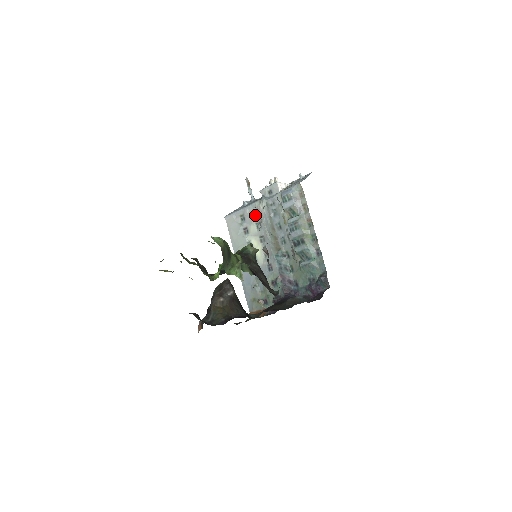
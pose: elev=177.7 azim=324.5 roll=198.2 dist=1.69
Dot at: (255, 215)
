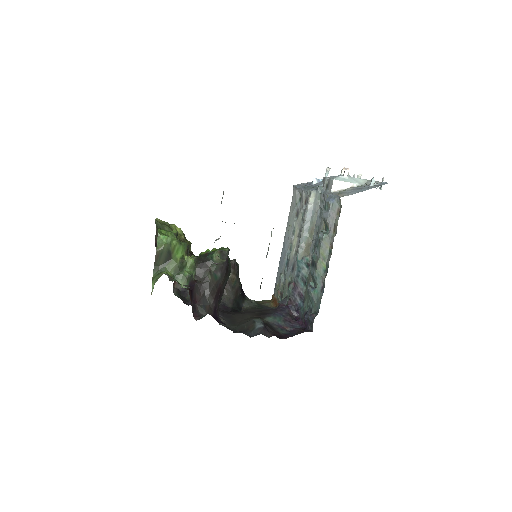
Dot at: (306, 203)
